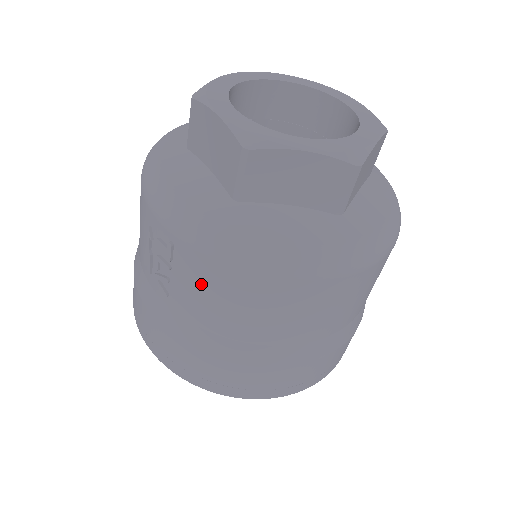
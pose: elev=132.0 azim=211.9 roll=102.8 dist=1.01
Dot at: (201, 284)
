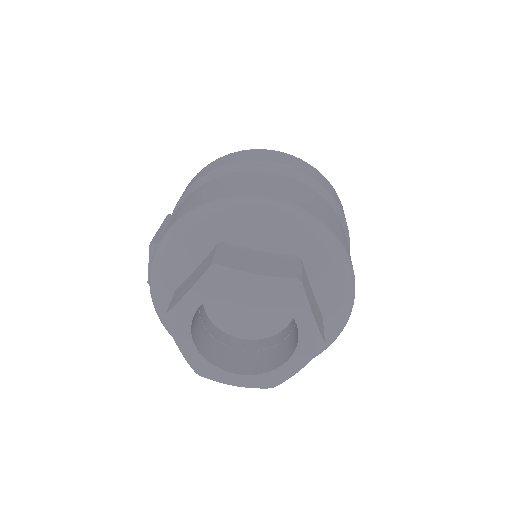
Dot at: occluded
